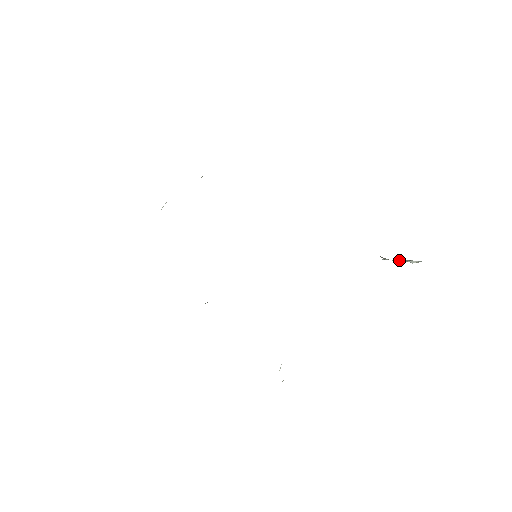
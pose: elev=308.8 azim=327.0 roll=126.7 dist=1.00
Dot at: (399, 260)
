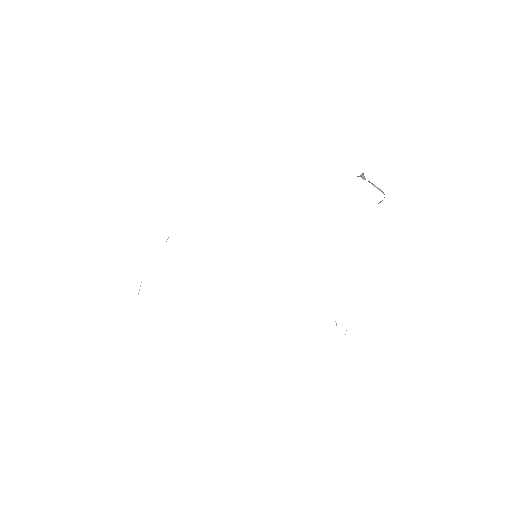
Dot at: occluded
